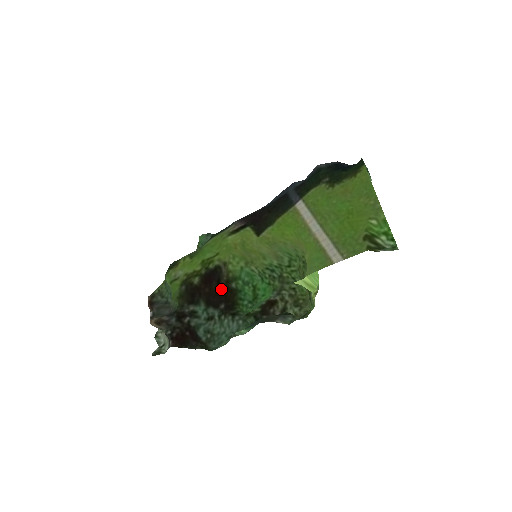
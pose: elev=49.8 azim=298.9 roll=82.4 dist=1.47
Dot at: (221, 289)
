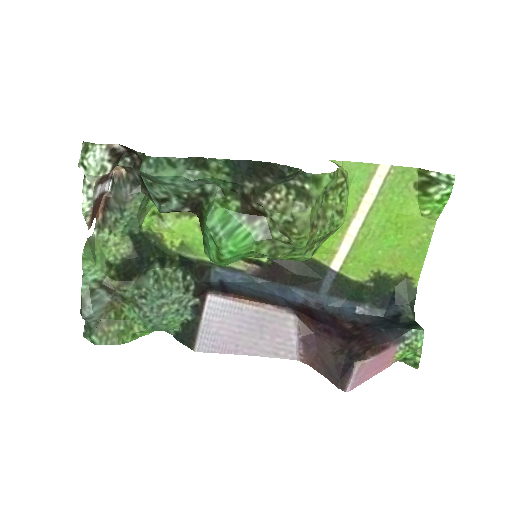
Dot at: occluded
